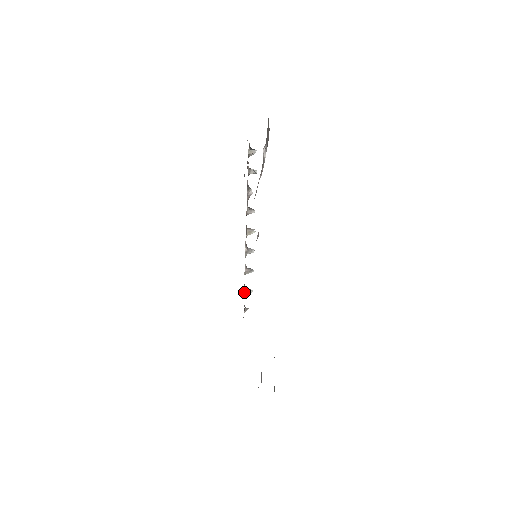
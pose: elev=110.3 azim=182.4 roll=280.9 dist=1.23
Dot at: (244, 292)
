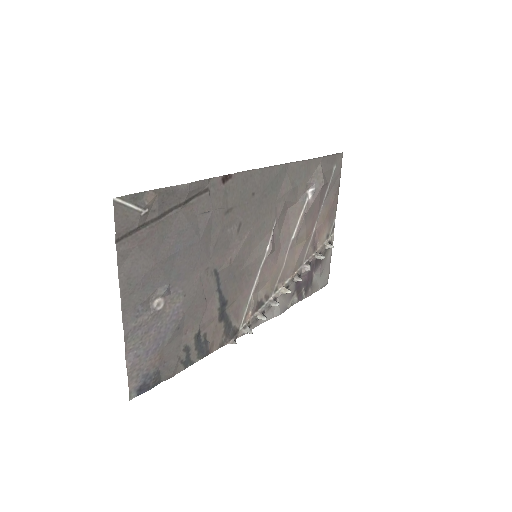
Dot at: (244, 328)
